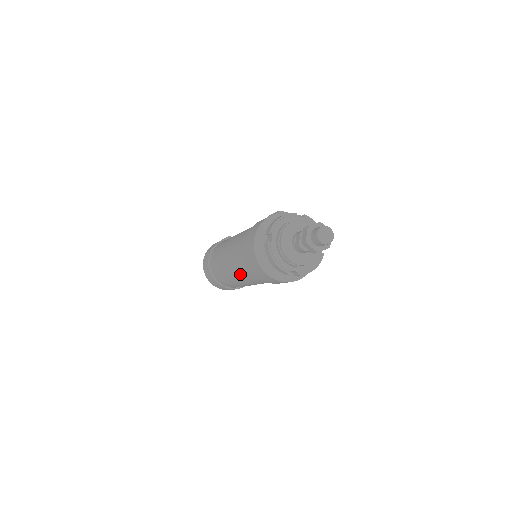
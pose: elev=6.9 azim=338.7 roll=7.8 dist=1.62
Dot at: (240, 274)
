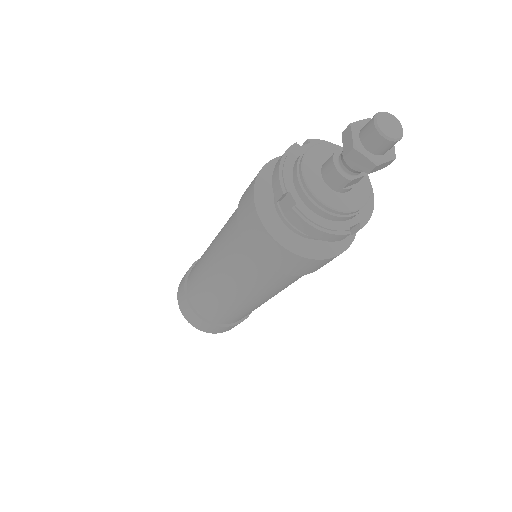
Dot at: (220, 237)
